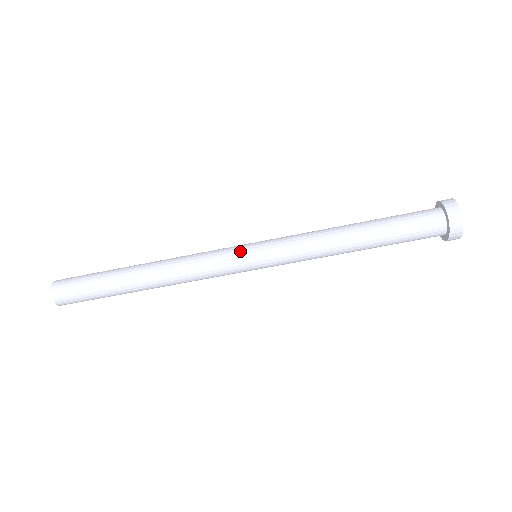
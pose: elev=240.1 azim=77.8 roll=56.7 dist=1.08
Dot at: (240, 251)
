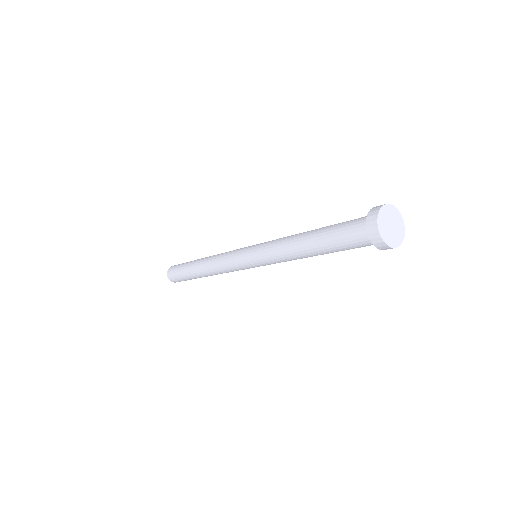
Dot at: (240, 255)
